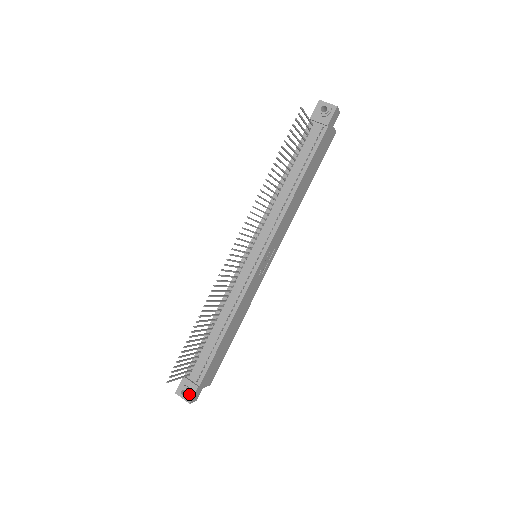
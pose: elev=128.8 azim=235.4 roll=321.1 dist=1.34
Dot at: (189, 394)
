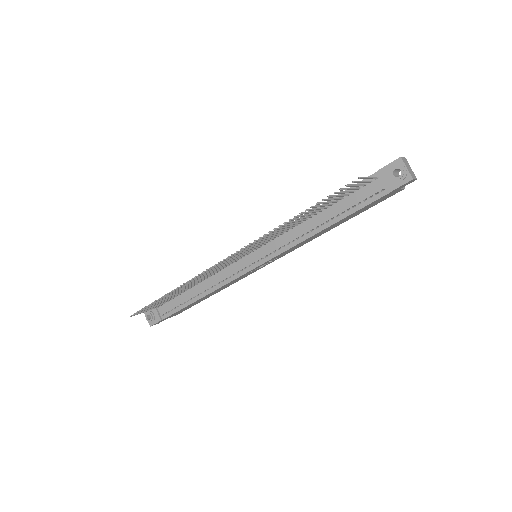
Dot at: (152, 321)
